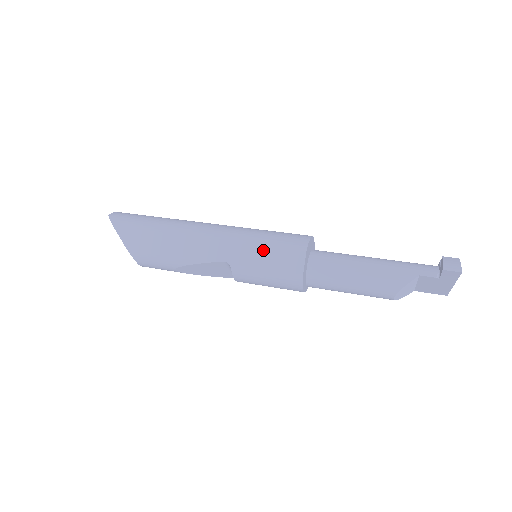
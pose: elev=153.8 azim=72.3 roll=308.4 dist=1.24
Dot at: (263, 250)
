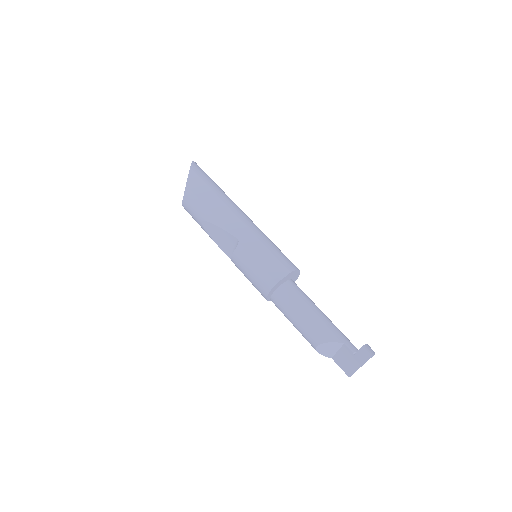
Dot at: (266, 251)
